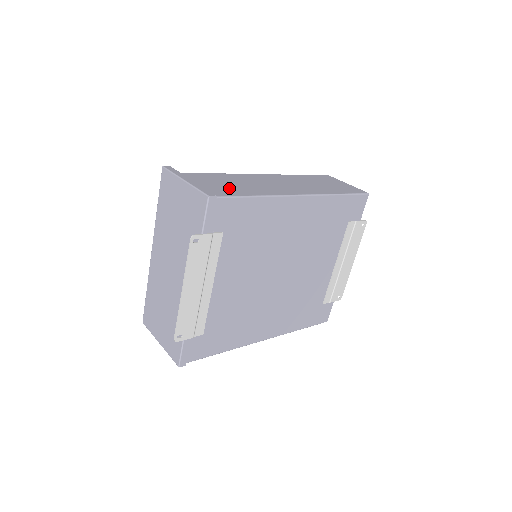
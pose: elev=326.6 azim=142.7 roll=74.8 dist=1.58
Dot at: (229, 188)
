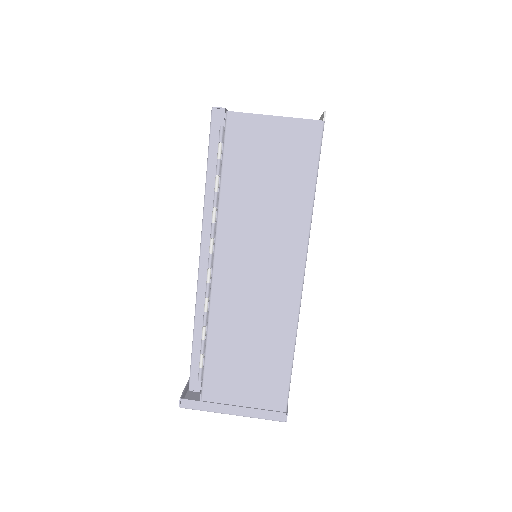
Dot at: (263, 375)
